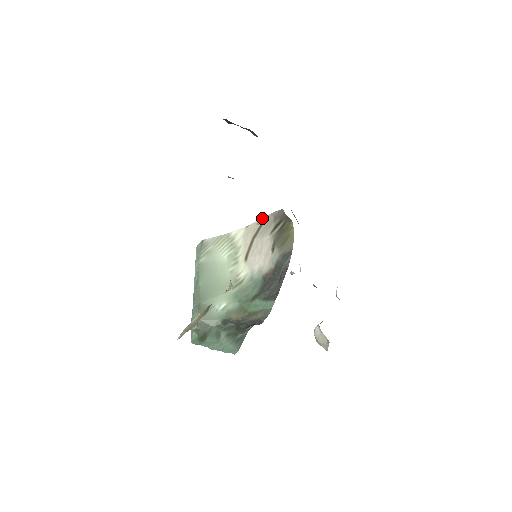
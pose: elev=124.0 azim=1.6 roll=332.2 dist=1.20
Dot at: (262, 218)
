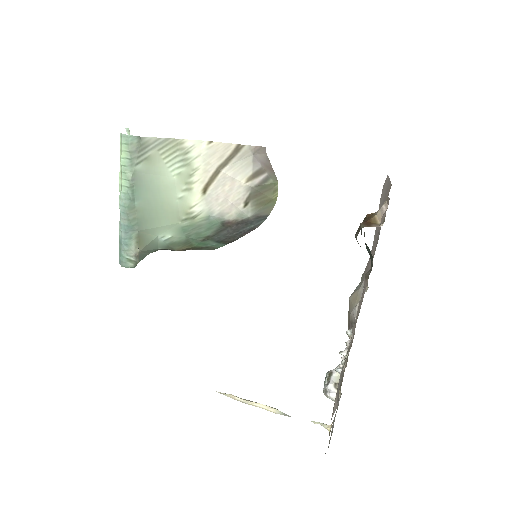
Dot at: (235, 144)
